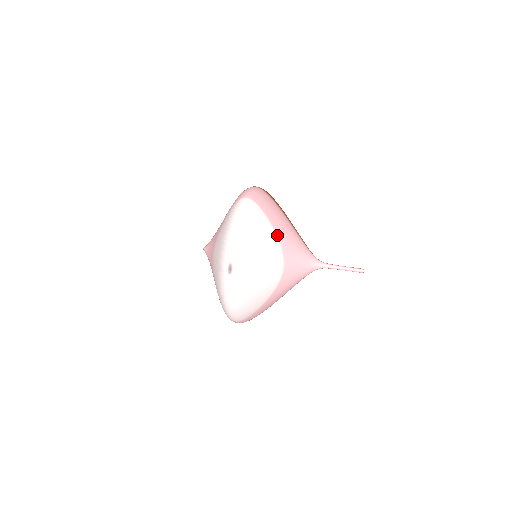
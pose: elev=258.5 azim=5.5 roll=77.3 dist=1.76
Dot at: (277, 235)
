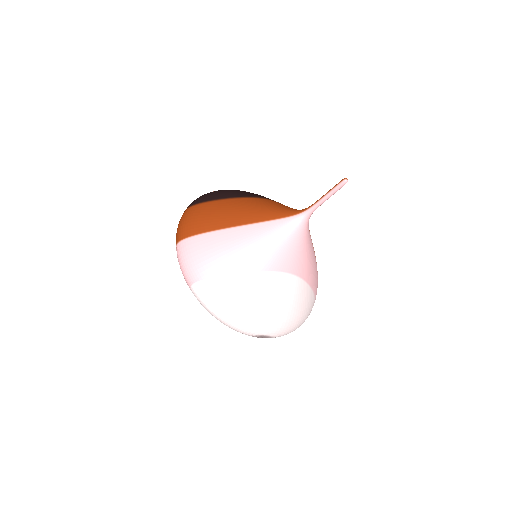
Dot at: (250, 272)
